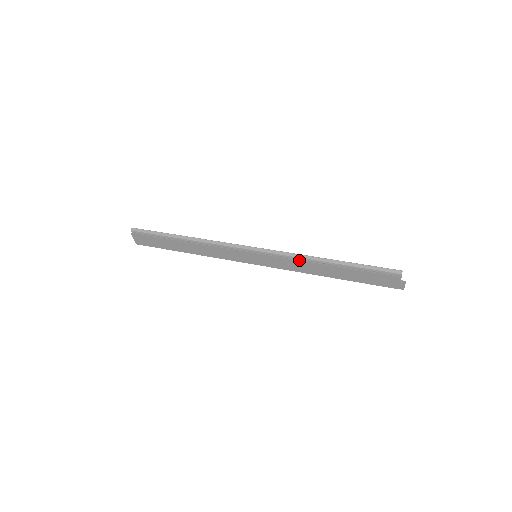
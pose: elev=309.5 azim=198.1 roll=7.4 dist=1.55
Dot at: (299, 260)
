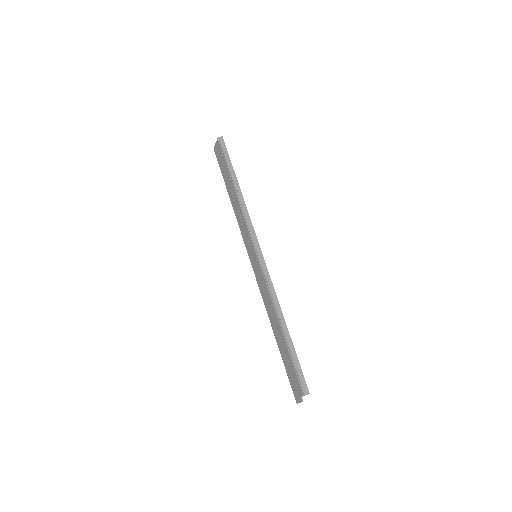
Dot at: (270, 295)
